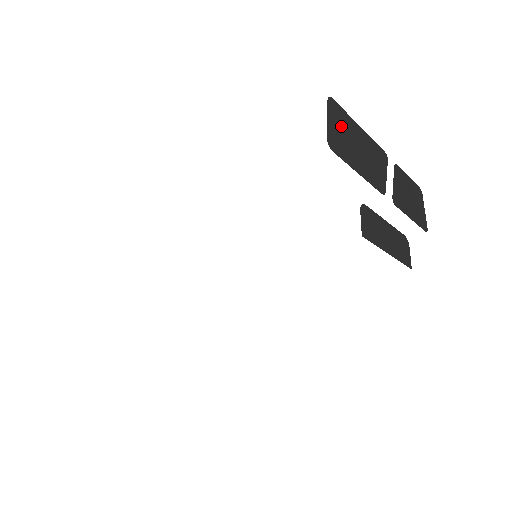
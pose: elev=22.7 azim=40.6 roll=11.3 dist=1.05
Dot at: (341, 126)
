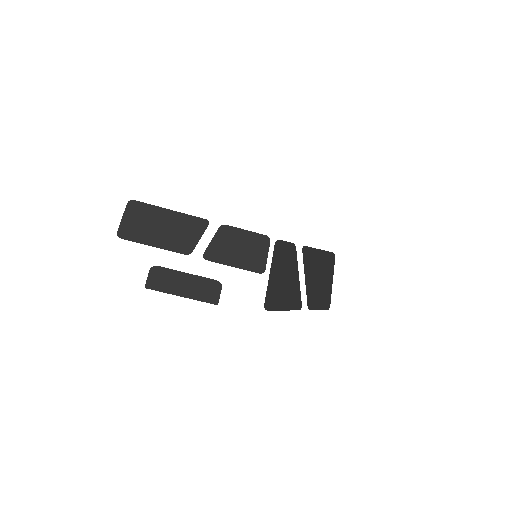
Dot at: (140, 217)
